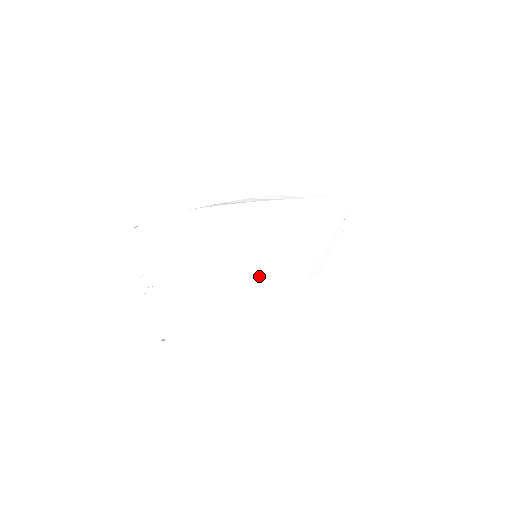
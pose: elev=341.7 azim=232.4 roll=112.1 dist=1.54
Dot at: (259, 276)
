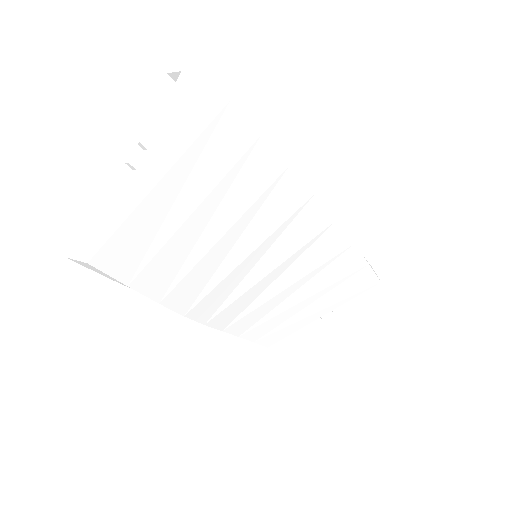
Dot at: (240, 283)
